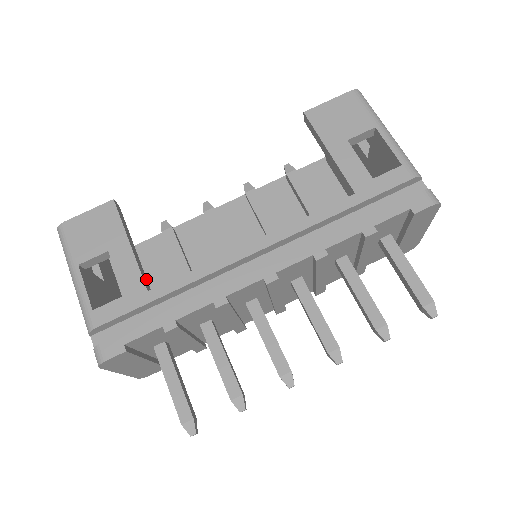
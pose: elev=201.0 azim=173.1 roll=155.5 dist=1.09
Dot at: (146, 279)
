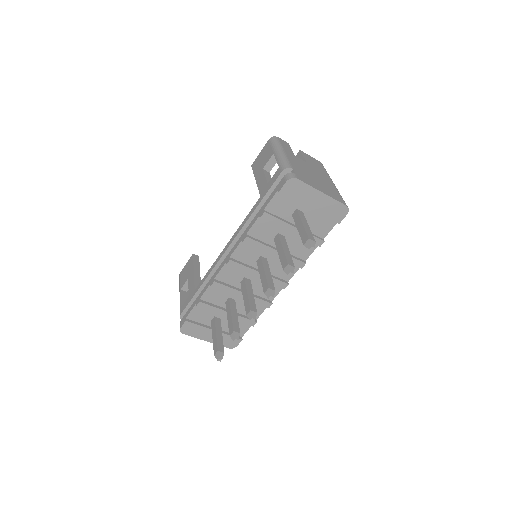
Dot at: occluded
